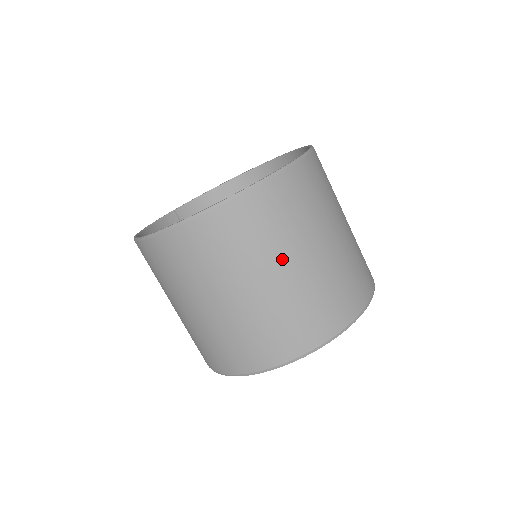
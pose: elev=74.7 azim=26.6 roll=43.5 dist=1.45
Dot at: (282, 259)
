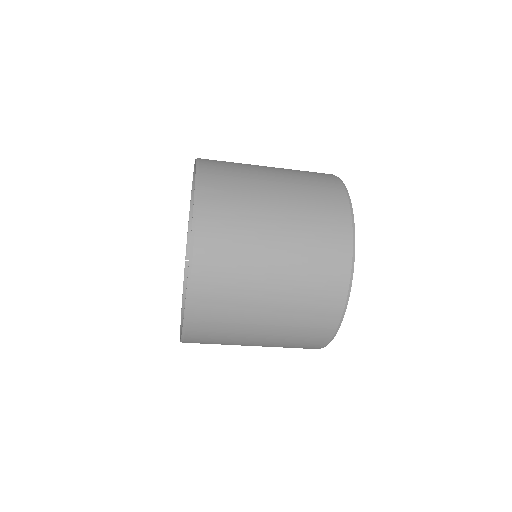
Dot at: (258, 294)
